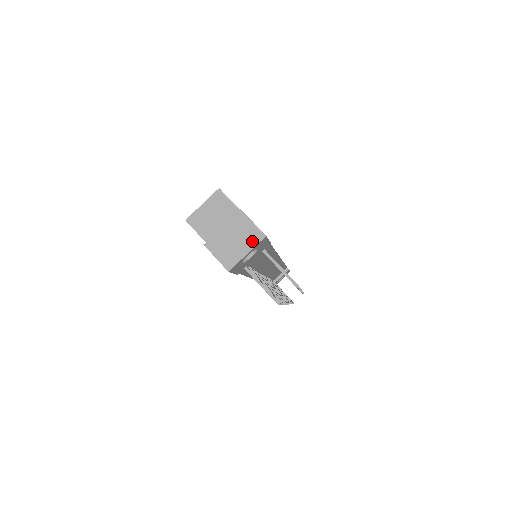
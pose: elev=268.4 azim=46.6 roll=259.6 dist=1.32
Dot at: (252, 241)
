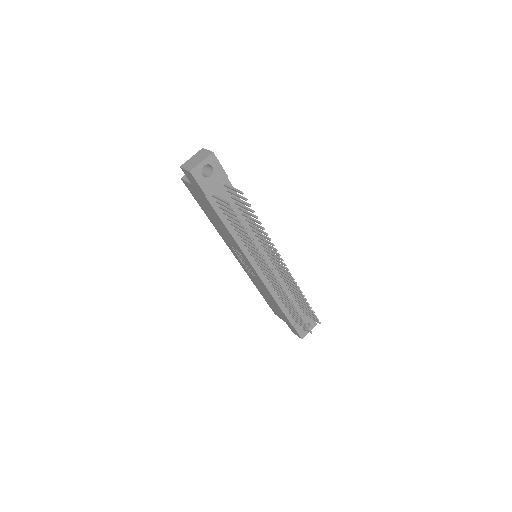
Dot at: (205, 156)
